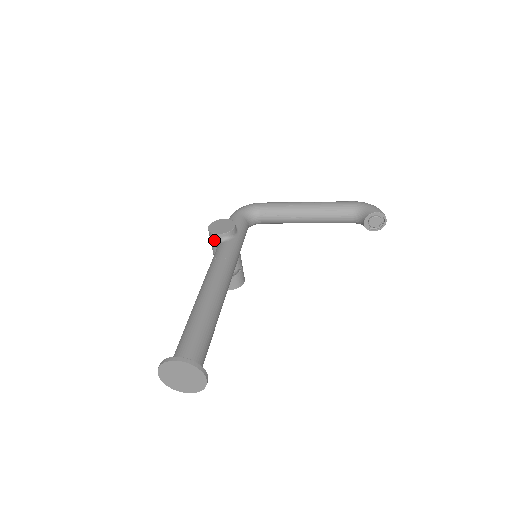
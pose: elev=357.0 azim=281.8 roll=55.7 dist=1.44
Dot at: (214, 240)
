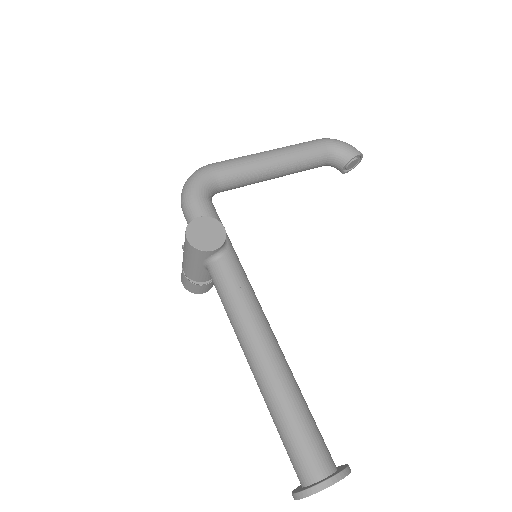
Dot at: (203, 257)
